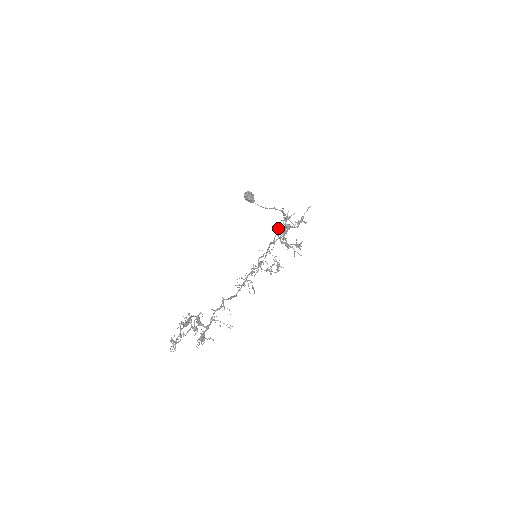
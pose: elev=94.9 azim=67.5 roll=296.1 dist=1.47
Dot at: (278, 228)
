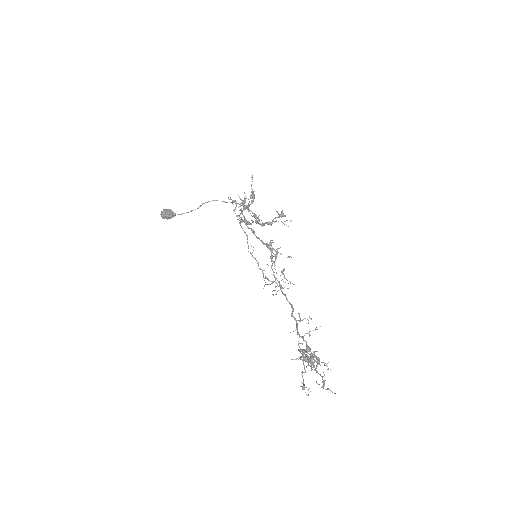
Dot at: occluded
